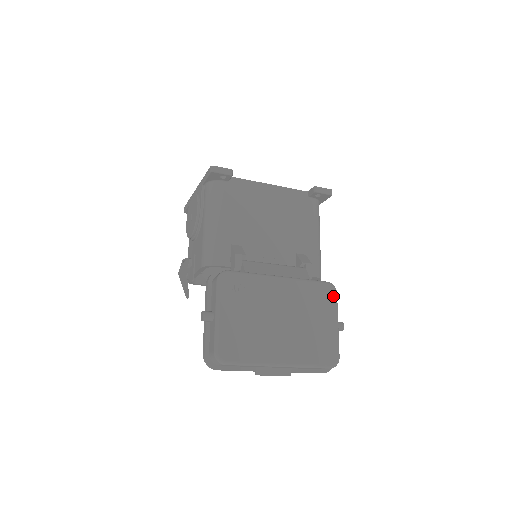
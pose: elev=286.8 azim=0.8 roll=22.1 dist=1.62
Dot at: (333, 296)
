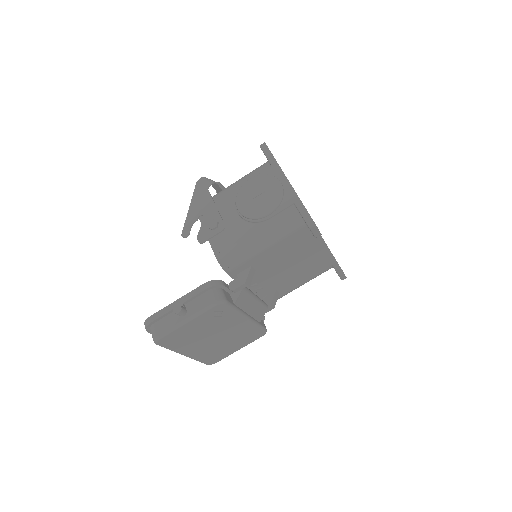
Dot at: (258, 338)
